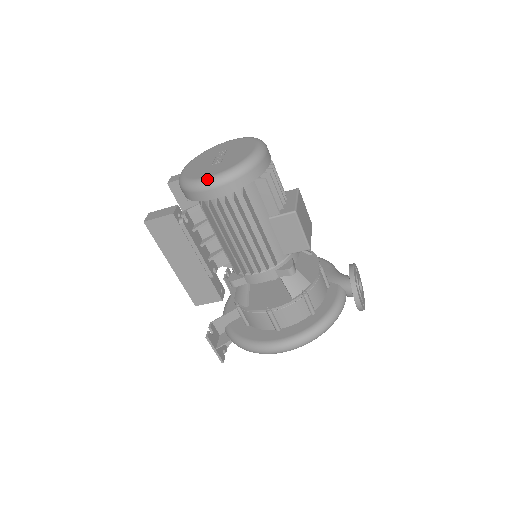
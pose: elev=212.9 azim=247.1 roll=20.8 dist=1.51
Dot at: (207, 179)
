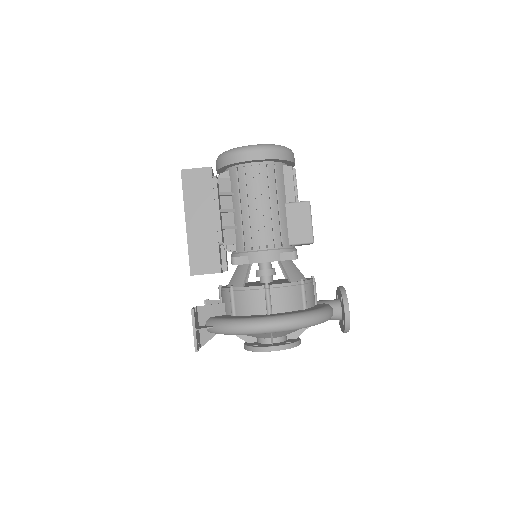
Dot at: (251, 145)
